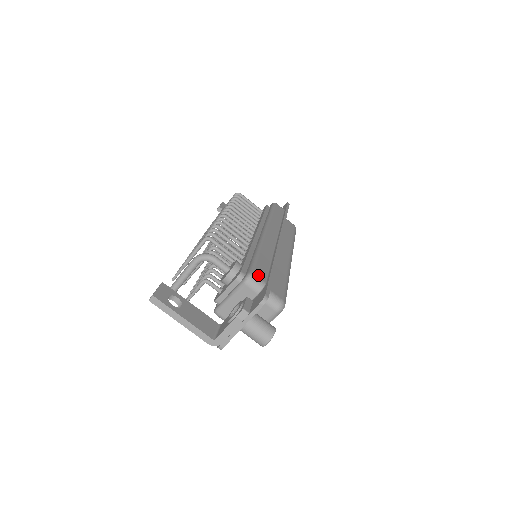
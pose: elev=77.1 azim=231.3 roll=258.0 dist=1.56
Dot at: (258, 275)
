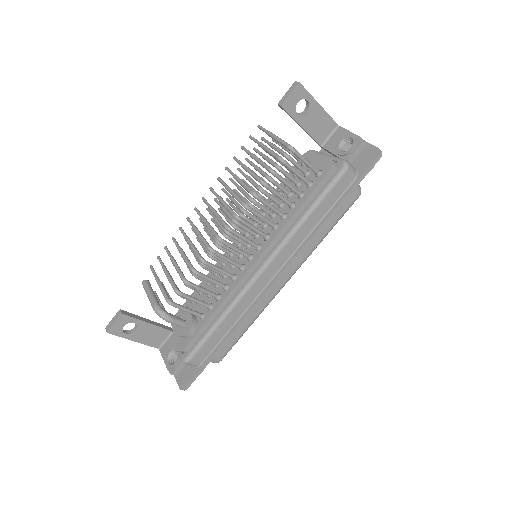
Dot at: (195, 360)
